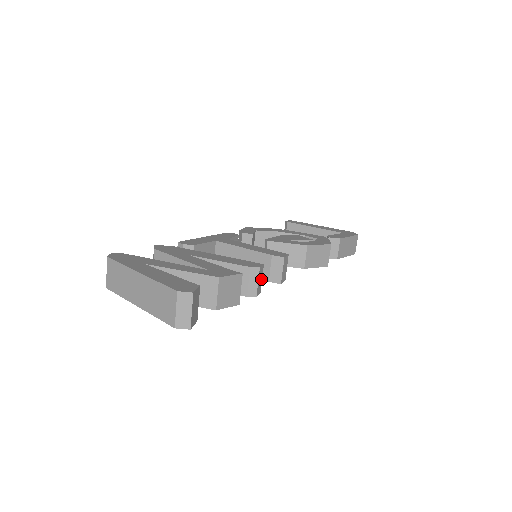
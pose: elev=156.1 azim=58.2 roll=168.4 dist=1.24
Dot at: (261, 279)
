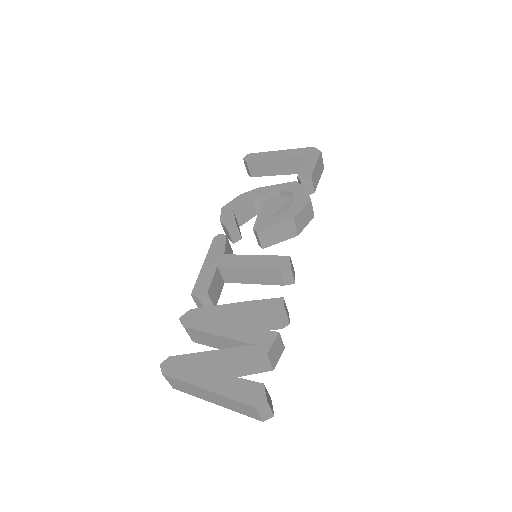
Dot at: (286, 307)
